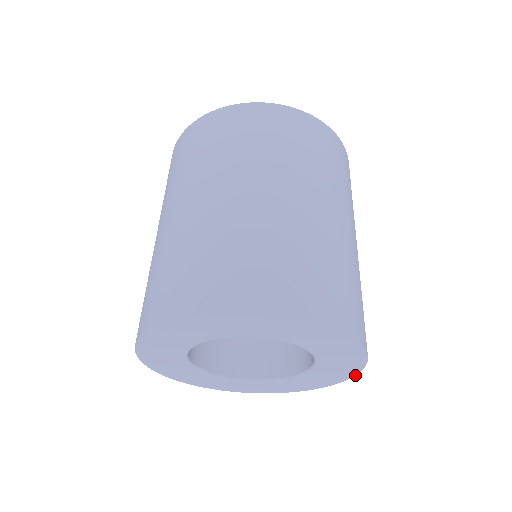
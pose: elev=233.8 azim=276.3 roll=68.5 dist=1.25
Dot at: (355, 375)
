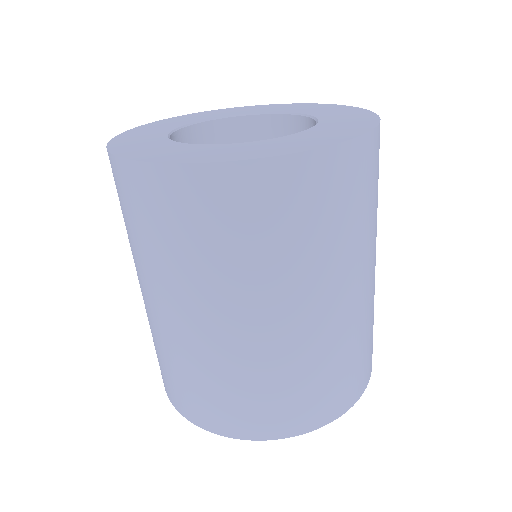
Dot at: occluded
